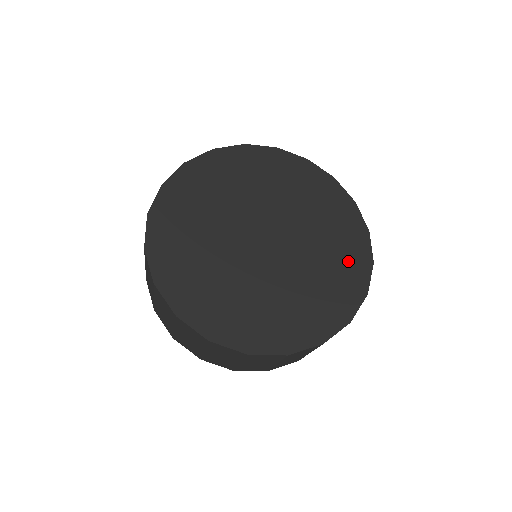
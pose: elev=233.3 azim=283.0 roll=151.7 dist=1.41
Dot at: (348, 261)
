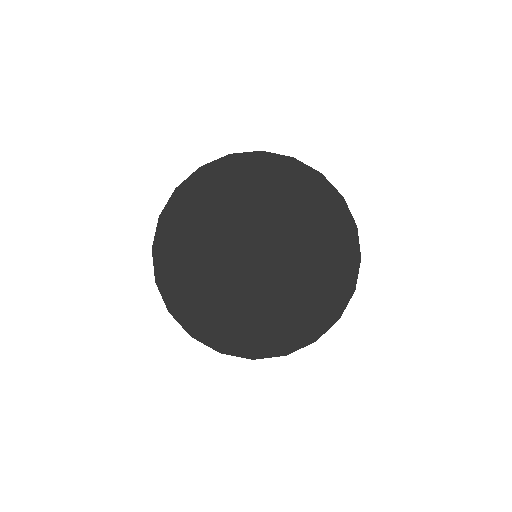
Dot at: (331, 285)
